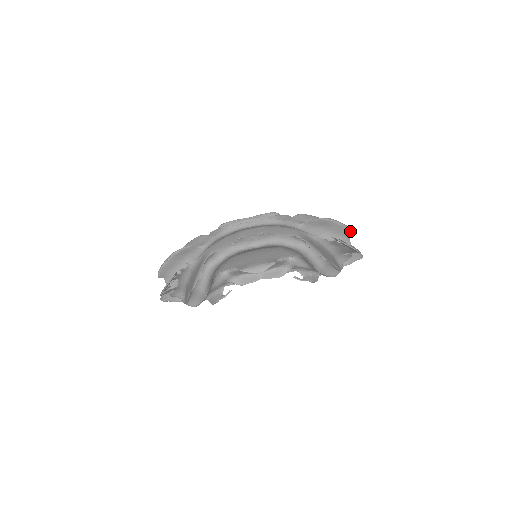
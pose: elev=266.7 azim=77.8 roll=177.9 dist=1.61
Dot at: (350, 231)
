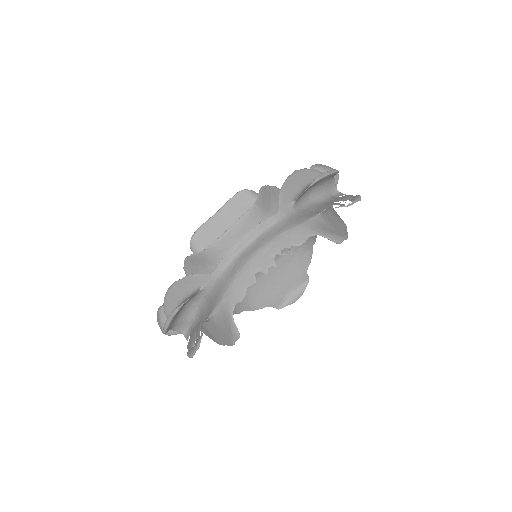
Dot at: (336, 173)
